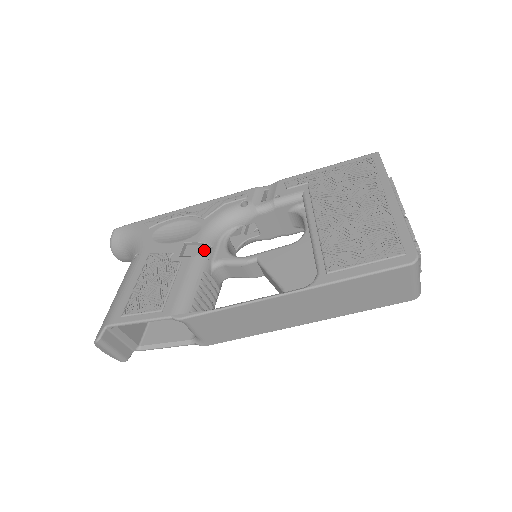
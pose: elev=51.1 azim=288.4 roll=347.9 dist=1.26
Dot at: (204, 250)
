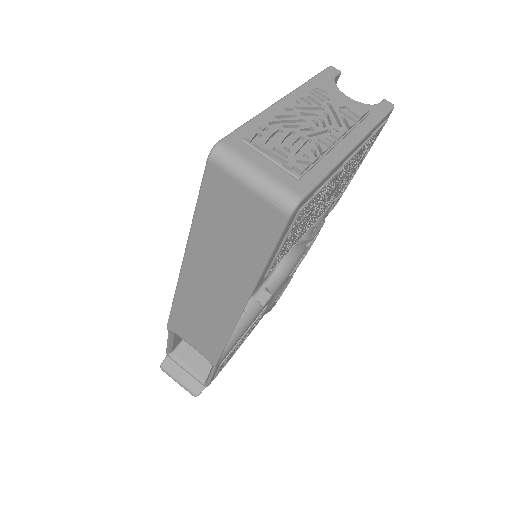
Dot at: occluded
